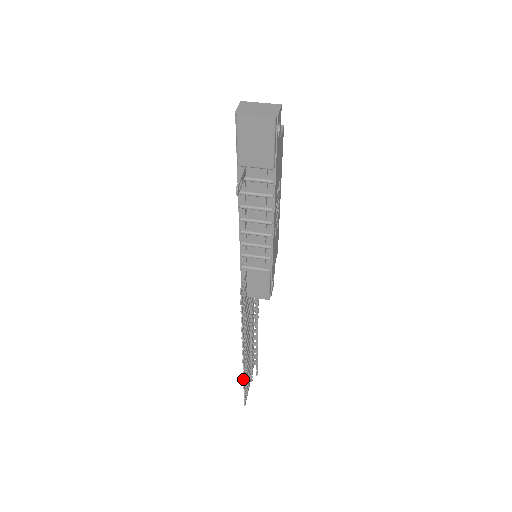
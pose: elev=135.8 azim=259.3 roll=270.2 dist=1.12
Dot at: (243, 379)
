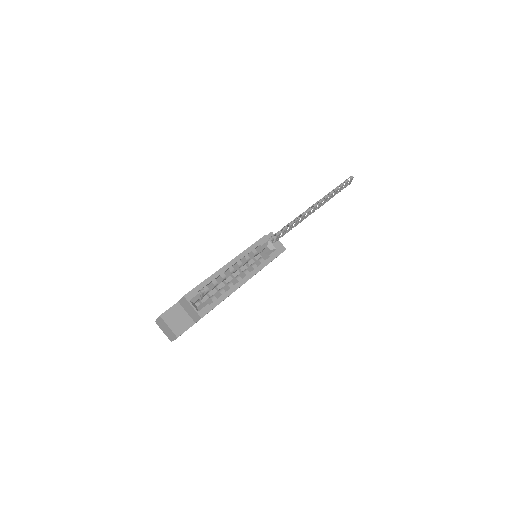
Dot at: occluded
